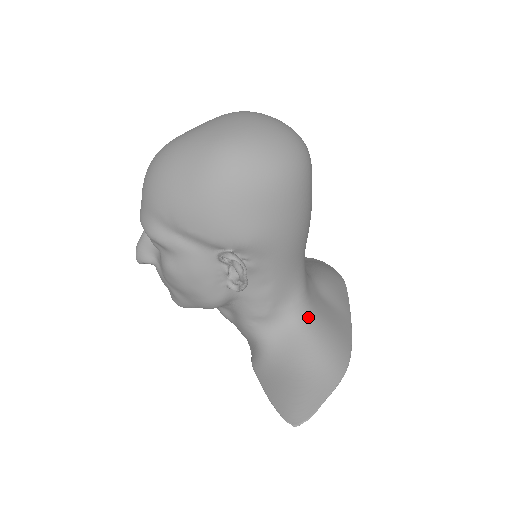
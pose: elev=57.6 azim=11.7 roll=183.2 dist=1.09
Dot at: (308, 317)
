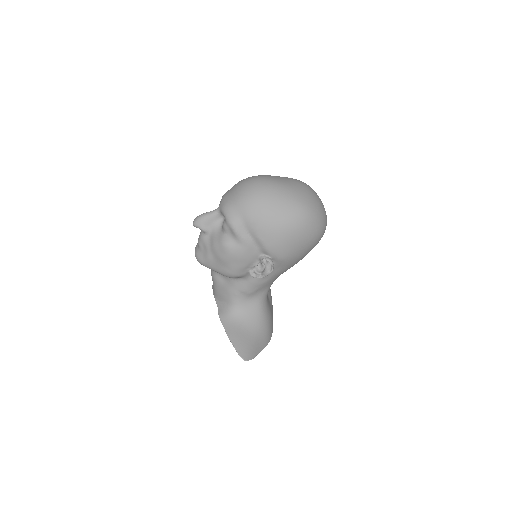
Dot at: (265, 303)
